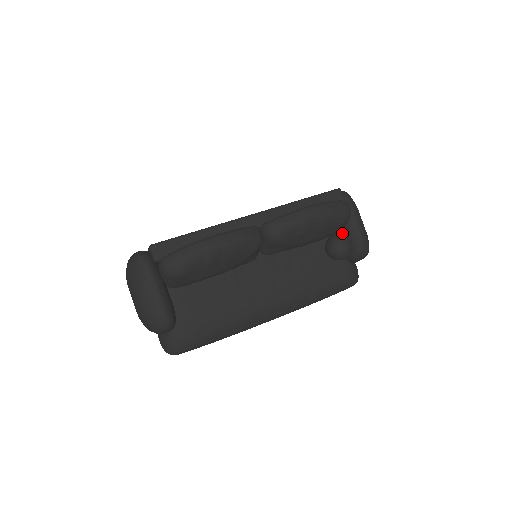
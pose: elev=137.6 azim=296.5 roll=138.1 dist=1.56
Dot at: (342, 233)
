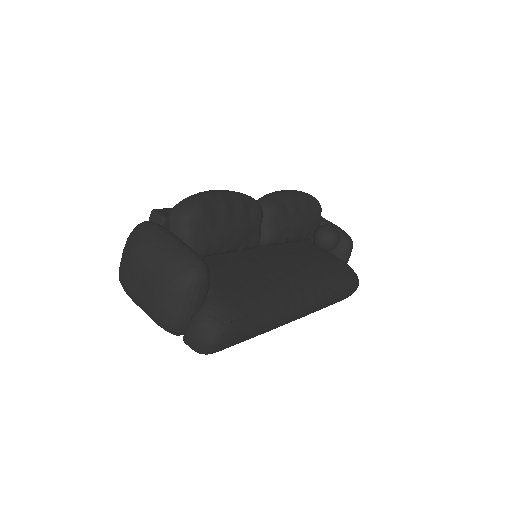
Dot at: occluded
